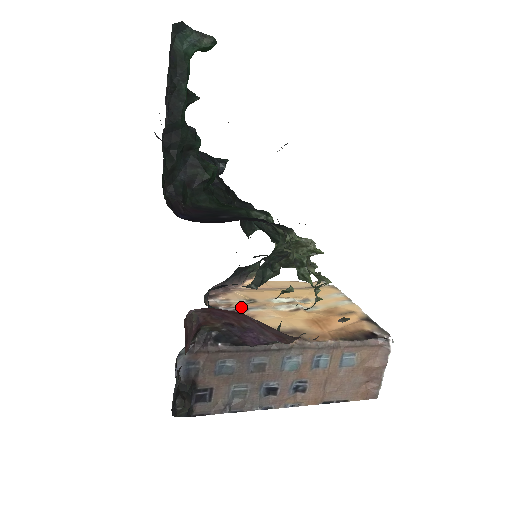
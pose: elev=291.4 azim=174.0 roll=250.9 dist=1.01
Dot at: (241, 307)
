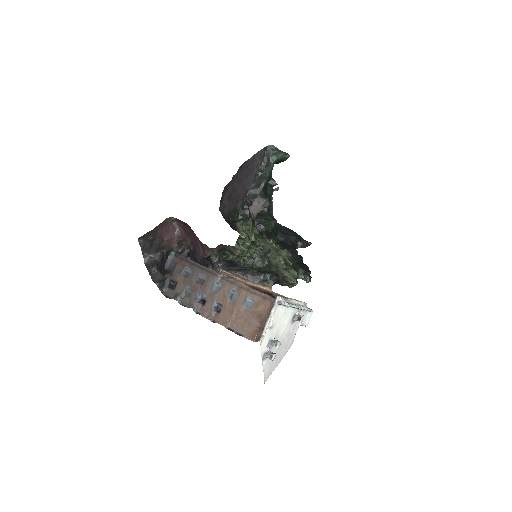
Dot at: (230, 274)
